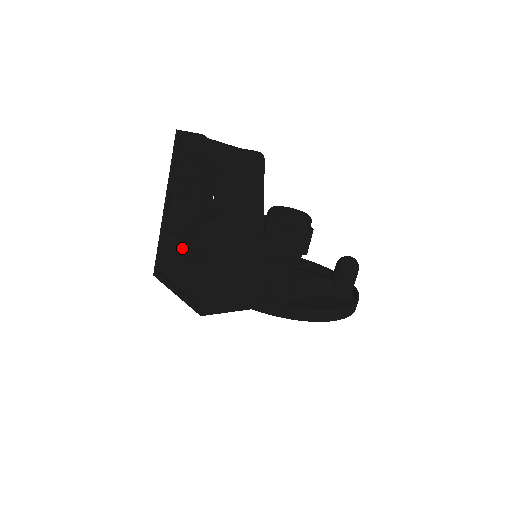
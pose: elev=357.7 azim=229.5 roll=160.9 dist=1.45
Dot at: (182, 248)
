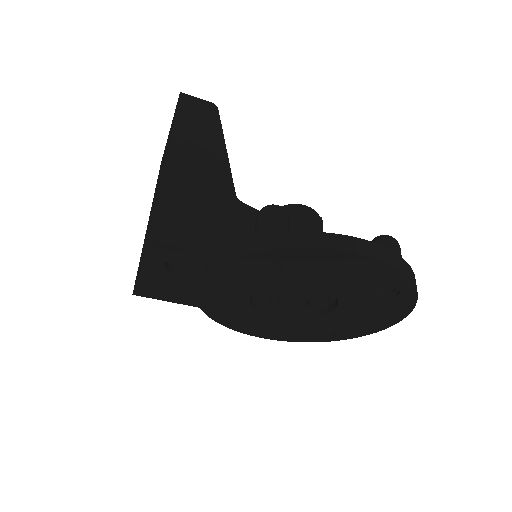
Dot at: occluded
